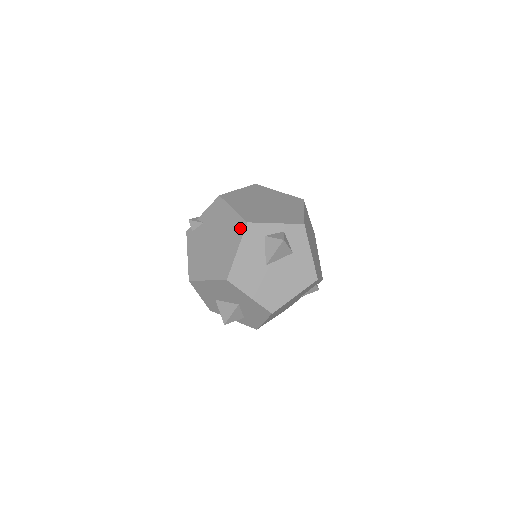
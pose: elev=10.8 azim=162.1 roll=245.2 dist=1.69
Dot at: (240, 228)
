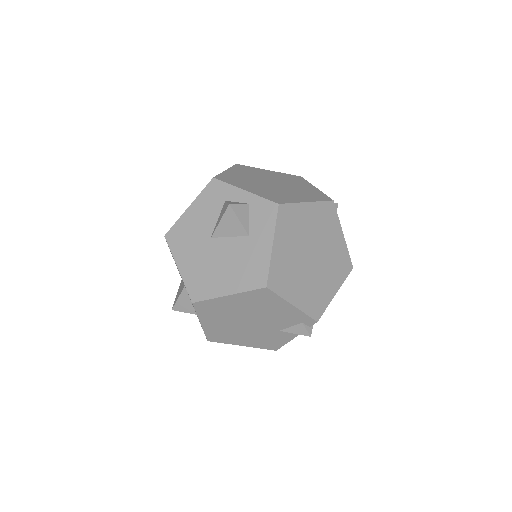
Dot at: occluded
